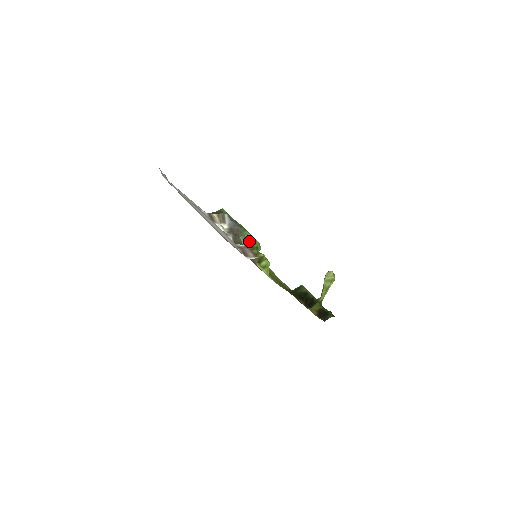
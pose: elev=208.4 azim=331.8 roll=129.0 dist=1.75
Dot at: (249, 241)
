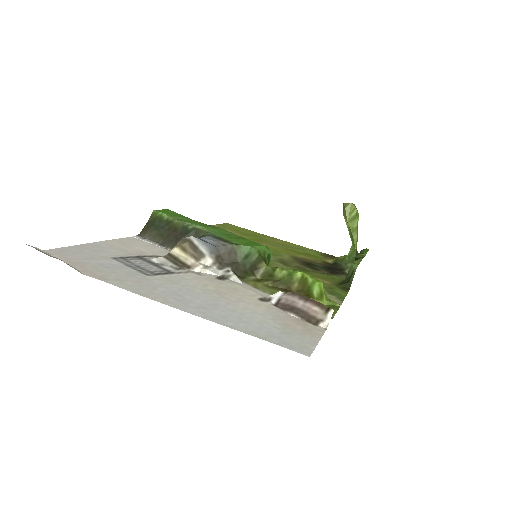
Dot at: (256, 258)
